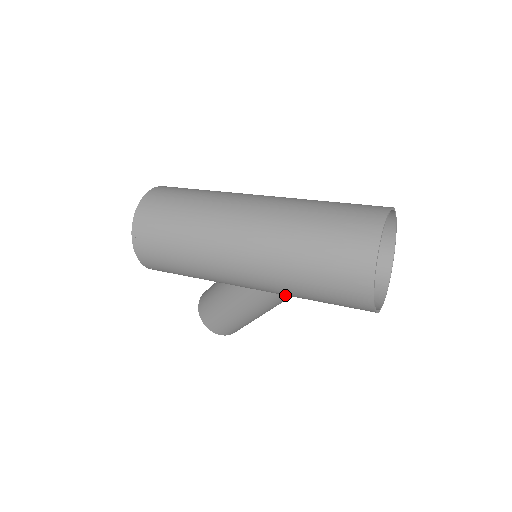
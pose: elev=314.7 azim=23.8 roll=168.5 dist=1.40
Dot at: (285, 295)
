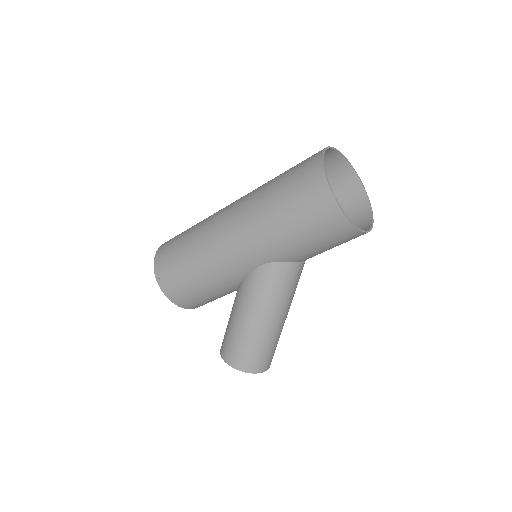
Dot at: (279, 266)
